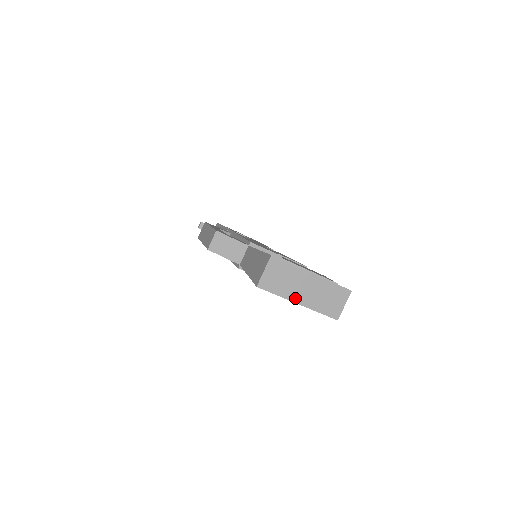
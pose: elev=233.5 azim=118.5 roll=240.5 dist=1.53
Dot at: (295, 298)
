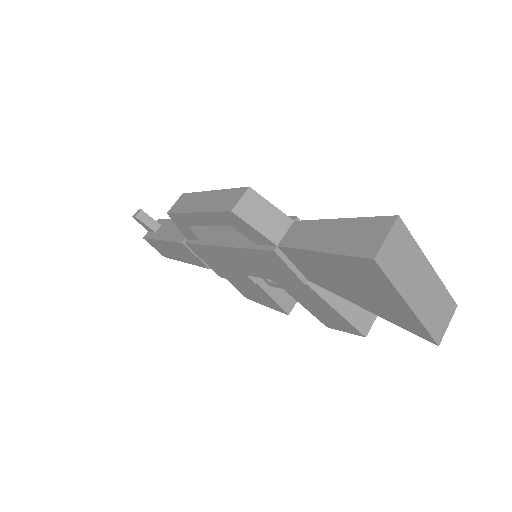
Dot at: (408, 295)
